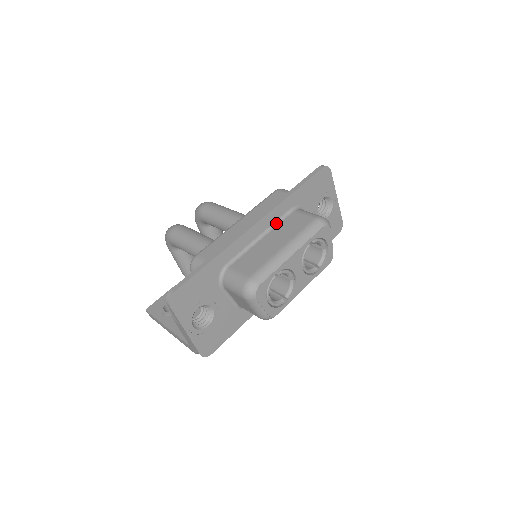
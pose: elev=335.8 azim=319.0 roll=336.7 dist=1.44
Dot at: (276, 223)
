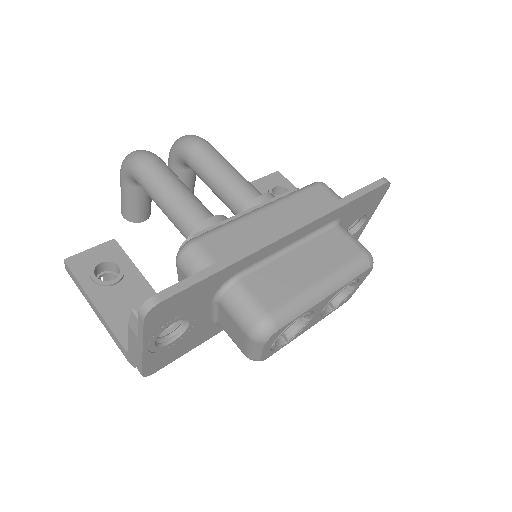
Dot at: (312, 234)
